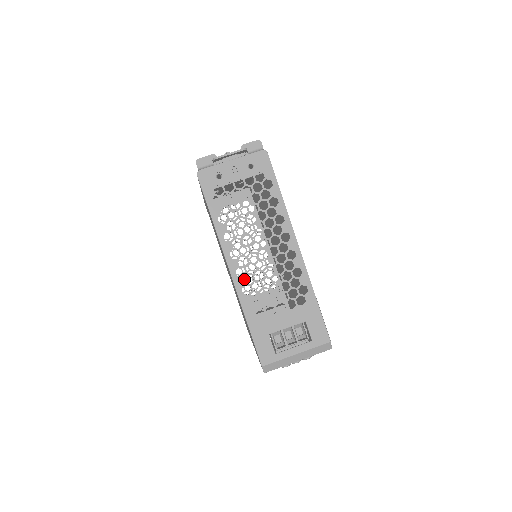
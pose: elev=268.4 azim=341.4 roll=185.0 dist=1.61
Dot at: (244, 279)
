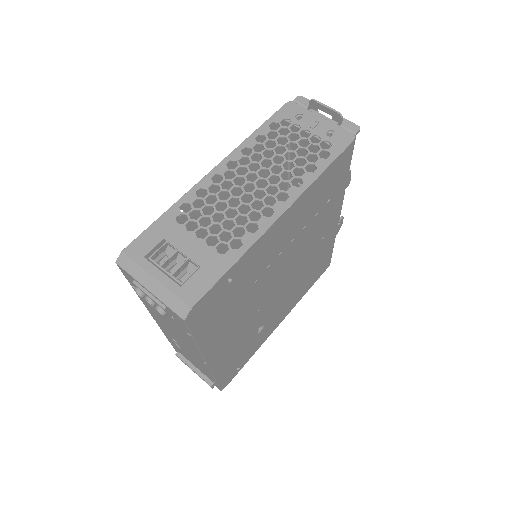
Dot at: occluded
